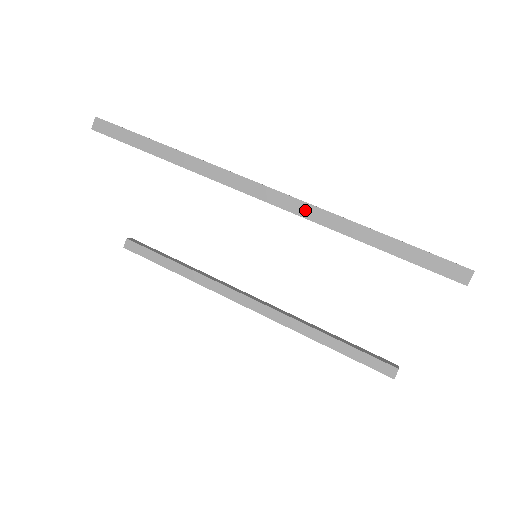
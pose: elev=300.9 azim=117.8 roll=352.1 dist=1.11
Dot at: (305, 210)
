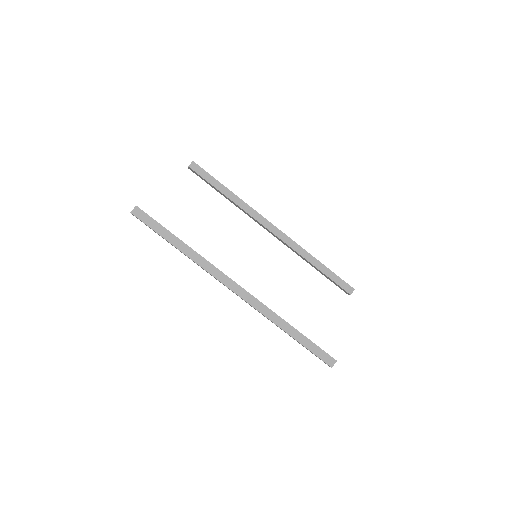
Dot at: occluded
